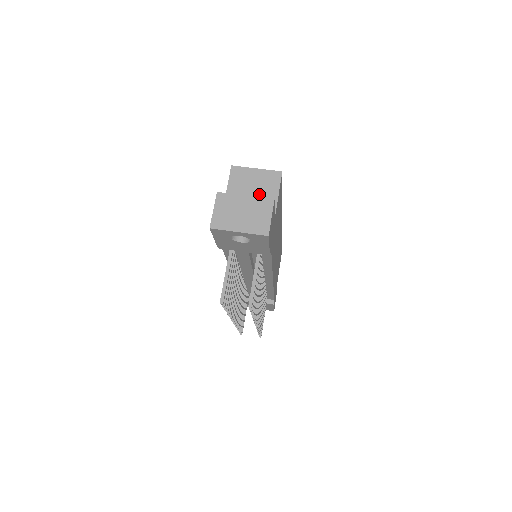
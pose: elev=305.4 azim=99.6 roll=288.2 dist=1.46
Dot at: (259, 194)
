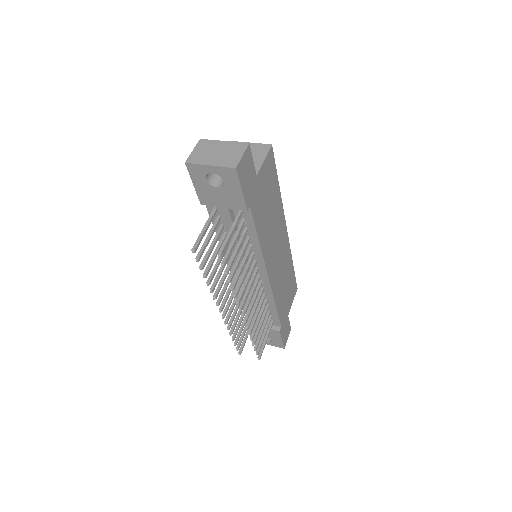
Dot at: occluded
